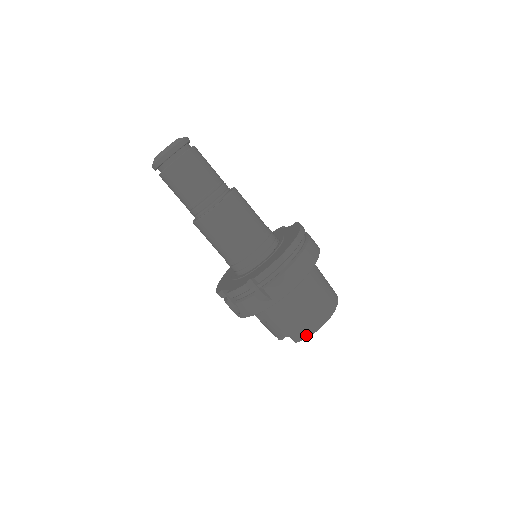
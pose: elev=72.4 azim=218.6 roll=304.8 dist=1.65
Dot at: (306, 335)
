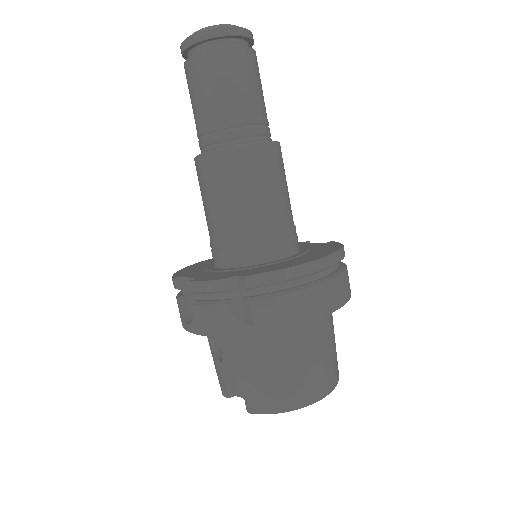
Dot at: (271, 409)
